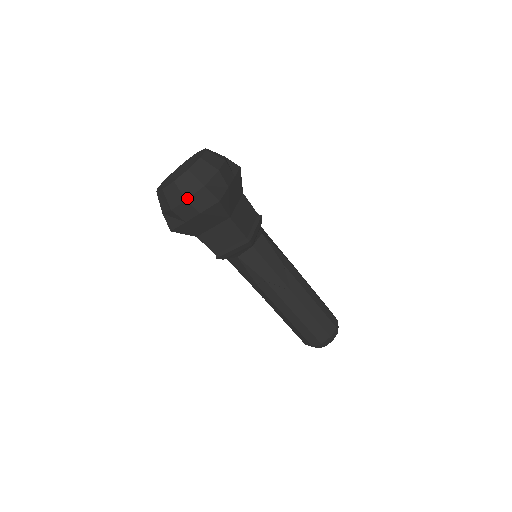
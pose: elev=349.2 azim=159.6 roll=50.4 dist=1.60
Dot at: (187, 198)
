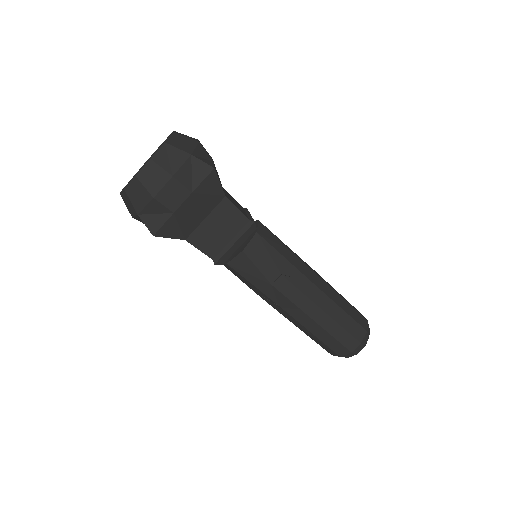
Dot at: (173, 173)
